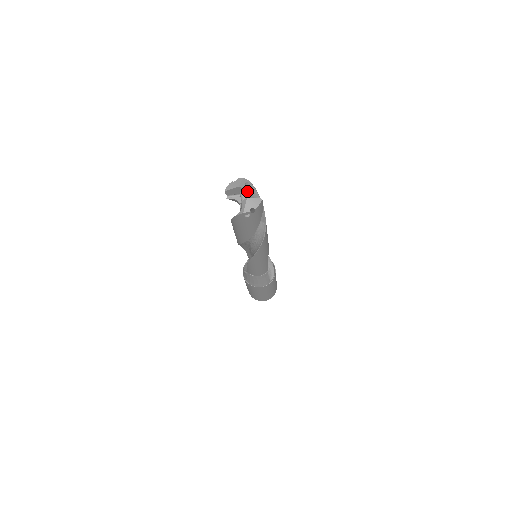
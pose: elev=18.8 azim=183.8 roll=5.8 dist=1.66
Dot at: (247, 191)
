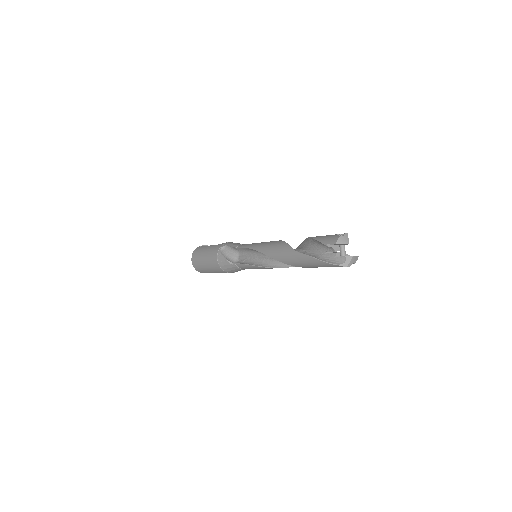
Dot at: occluded
